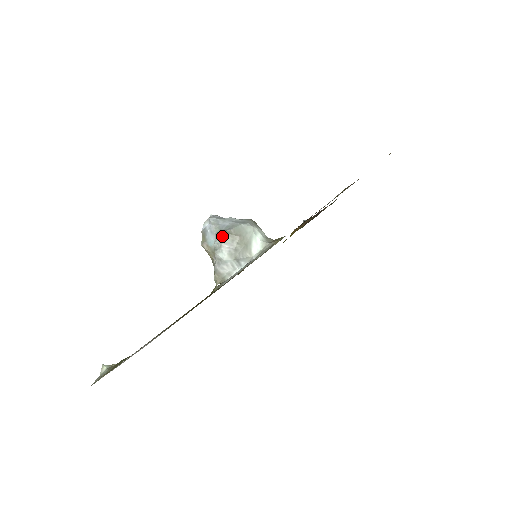
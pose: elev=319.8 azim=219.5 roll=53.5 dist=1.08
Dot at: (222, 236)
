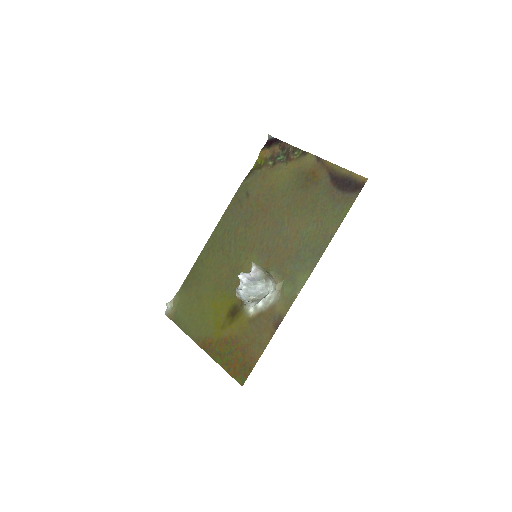
Dot at: (252, 301)
